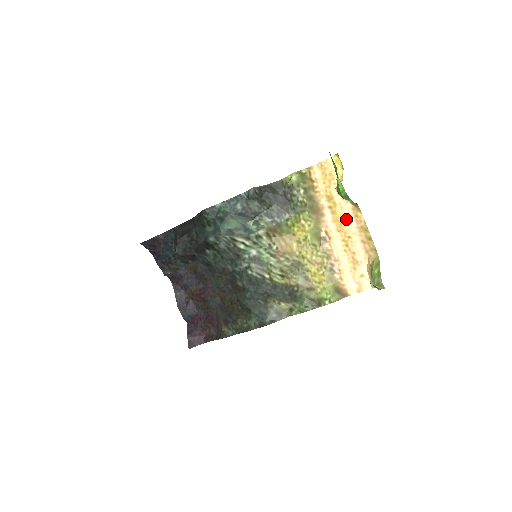
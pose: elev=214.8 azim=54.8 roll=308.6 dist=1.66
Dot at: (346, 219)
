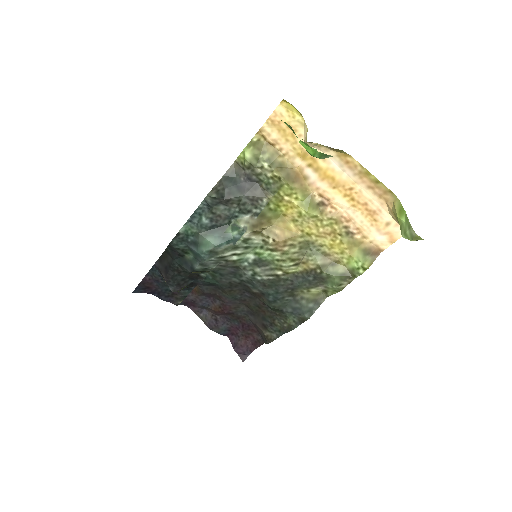
Dot at: (336, 170)
